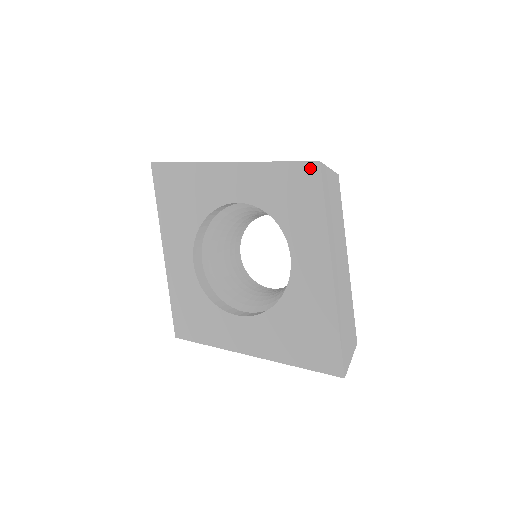
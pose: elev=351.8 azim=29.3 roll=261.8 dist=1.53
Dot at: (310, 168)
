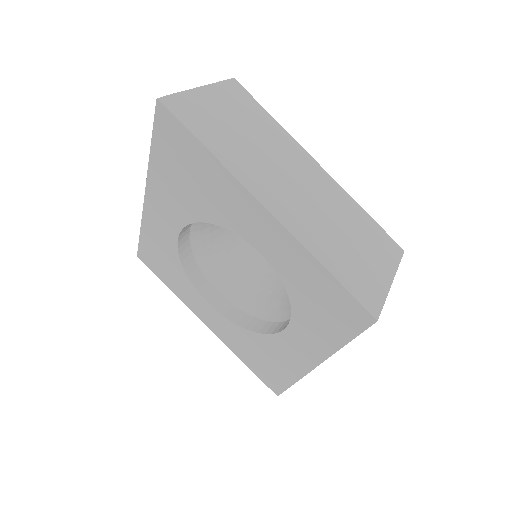
Dot at: (362, 313)
